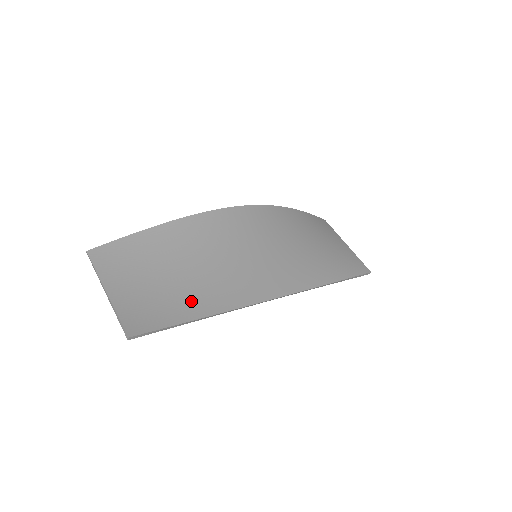
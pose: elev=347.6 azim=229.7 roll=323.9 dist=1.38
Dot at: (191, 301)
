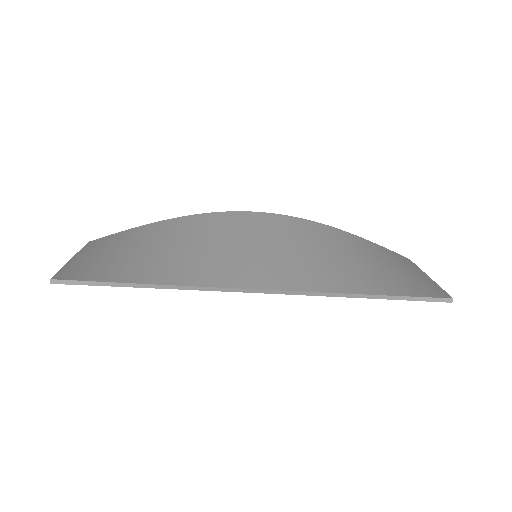
Dot at: (140, 270)
